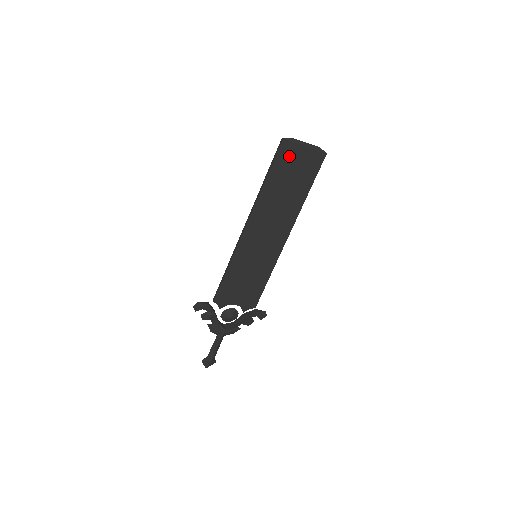
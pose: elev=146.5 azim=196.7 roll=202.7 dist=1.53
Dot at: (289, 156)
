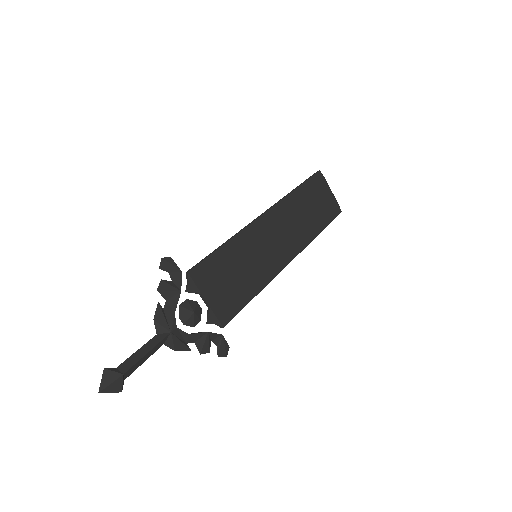
Dot at: (318, 187)
